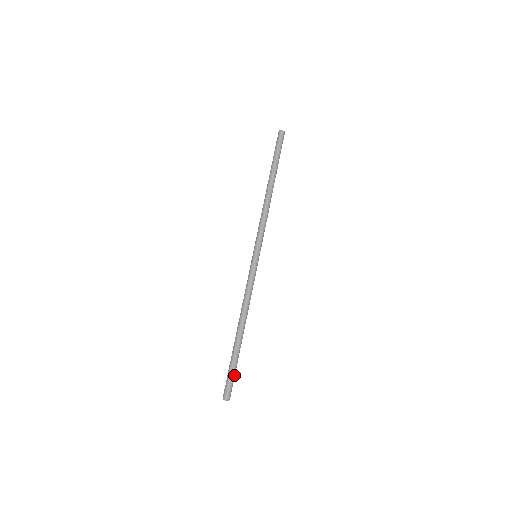
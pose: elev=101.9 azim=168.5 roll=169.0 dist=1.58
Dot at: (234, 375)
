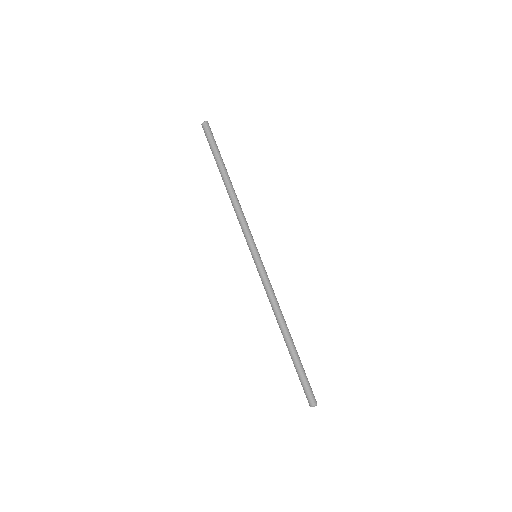
Dot at: (306, 379)
